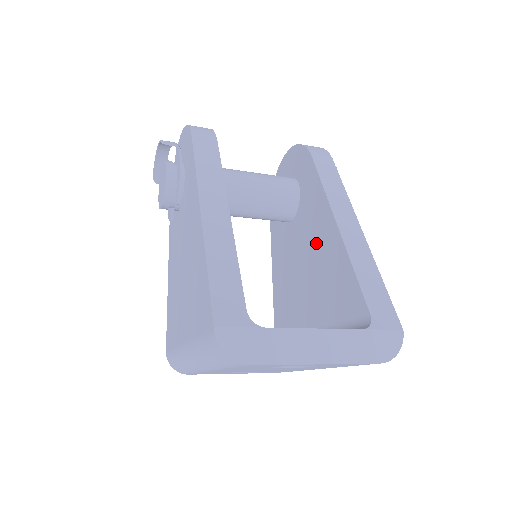
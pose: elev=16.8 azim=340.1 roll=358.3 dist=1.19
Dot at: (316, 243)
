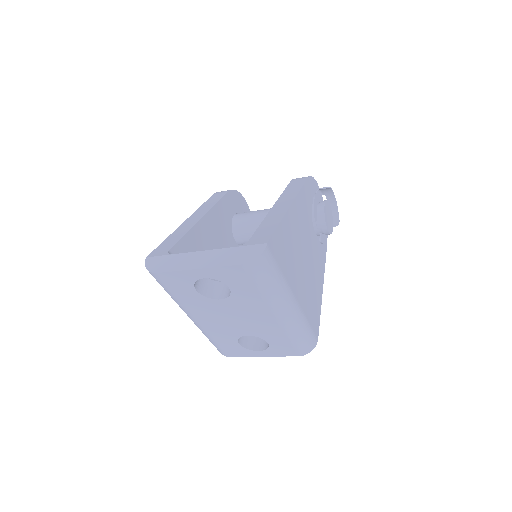
Dot at: occluded
